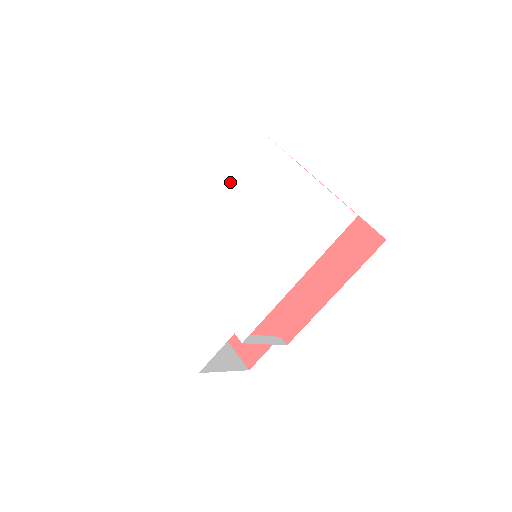
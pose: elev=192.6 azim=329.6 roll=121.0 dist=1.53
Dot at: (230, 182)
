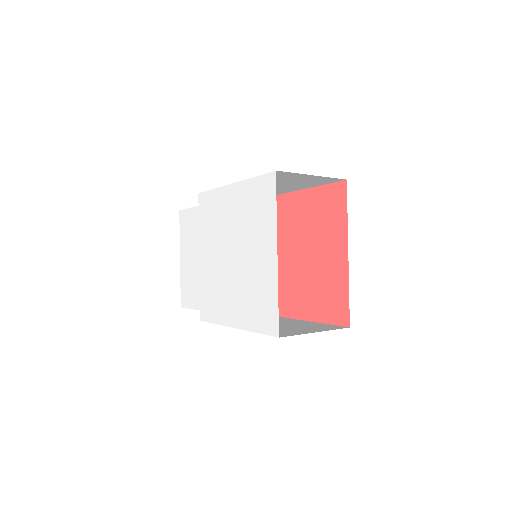
Dot at: (242, 205)
